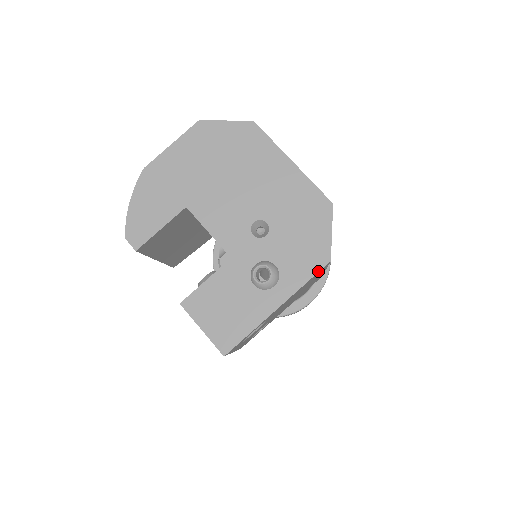
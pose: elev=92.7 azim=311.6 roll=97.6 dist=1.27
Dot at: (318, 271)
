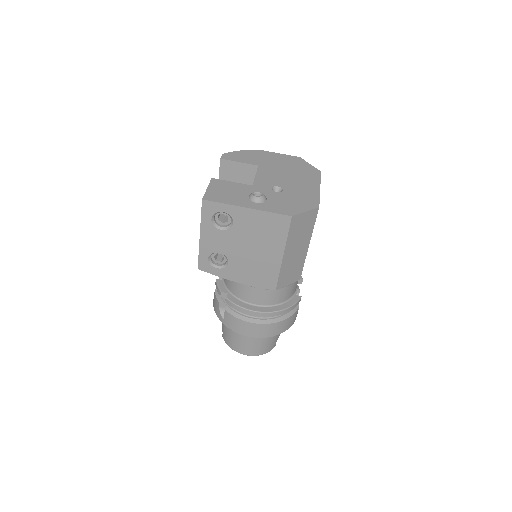
Dot at: (282, 214)
